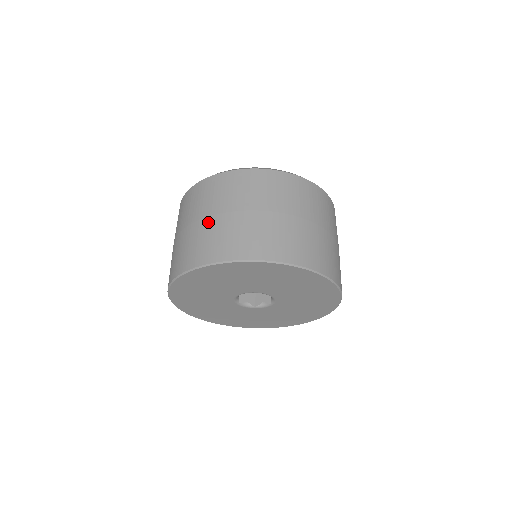
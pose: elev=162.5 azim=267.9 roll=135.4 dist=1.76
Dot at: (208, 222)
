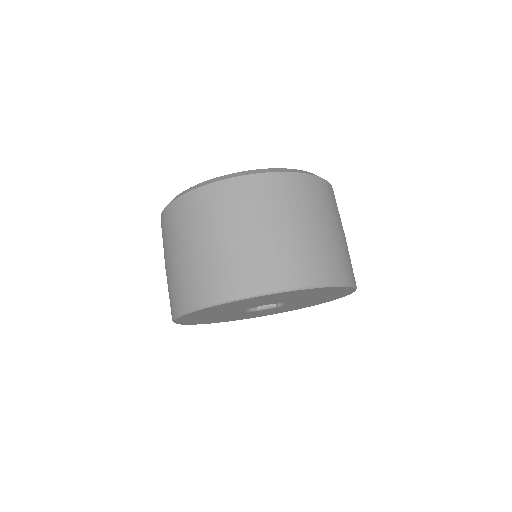
Dot at: (246, 241)
